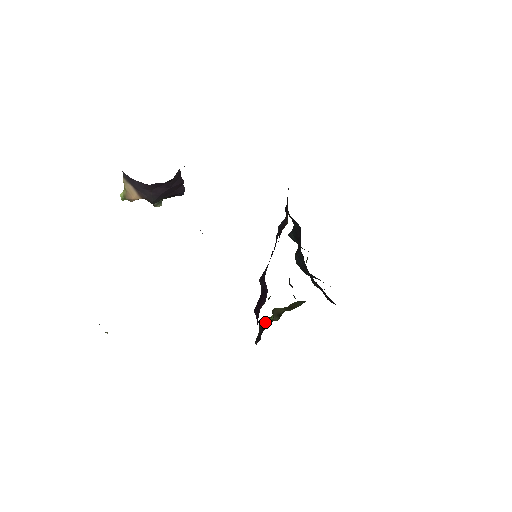
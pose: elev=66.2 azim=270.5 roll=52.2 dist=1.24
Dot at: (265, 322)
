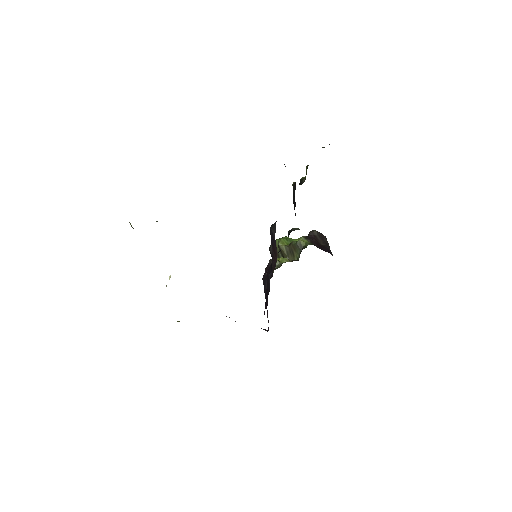
Dot at: occluded
